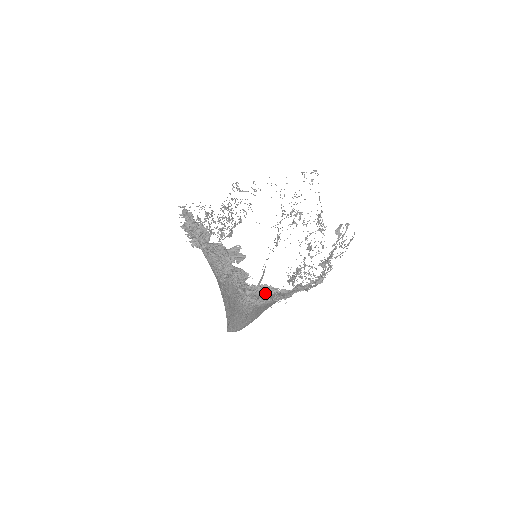
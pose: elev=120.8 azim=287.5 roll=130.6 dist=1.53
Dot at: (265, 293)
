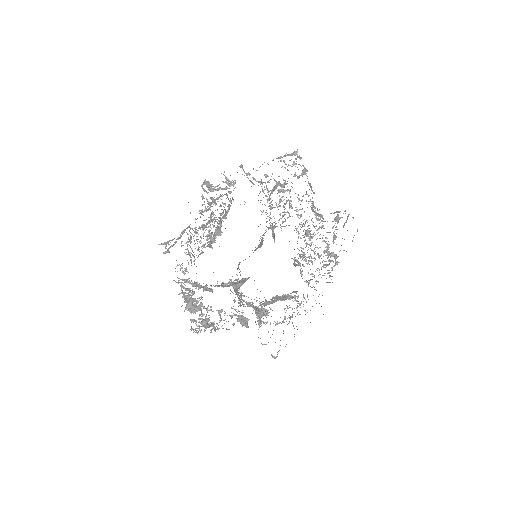
Dot at: (279, 299)
